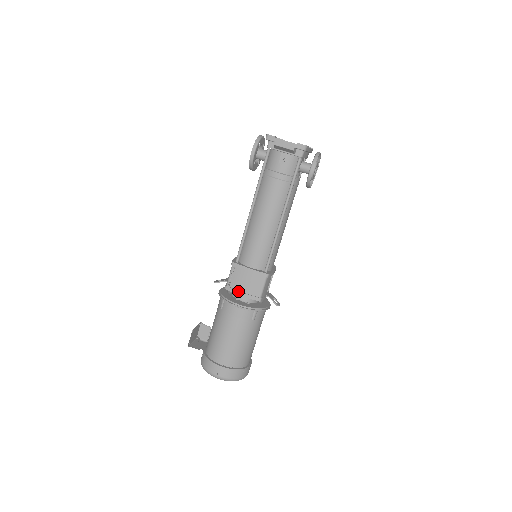
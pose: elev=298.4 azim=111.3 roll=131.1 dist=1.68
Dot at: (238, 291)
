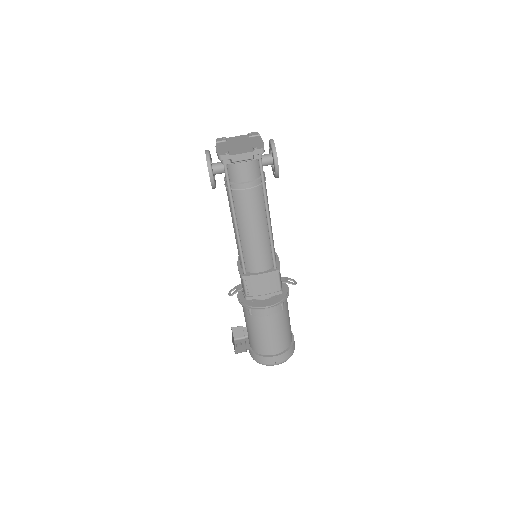
Dot at: (260, 296)
